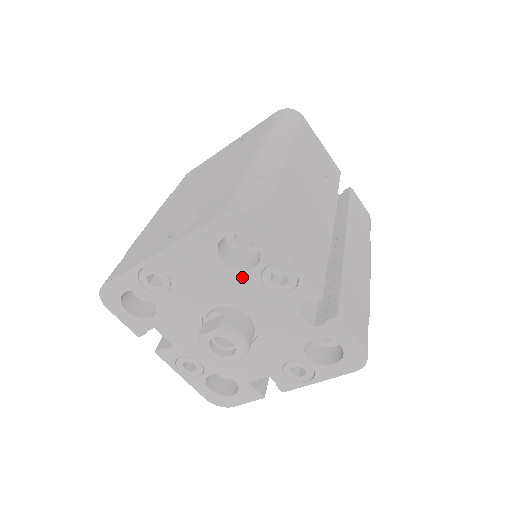
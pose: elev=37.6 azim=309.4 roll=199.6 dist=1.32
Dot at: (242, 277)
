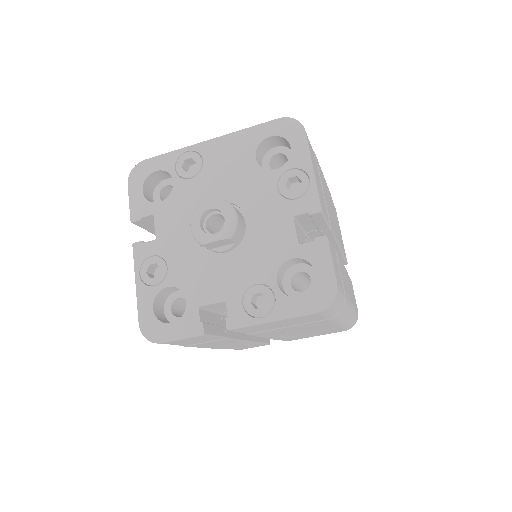
Dot at: (263, 176)
